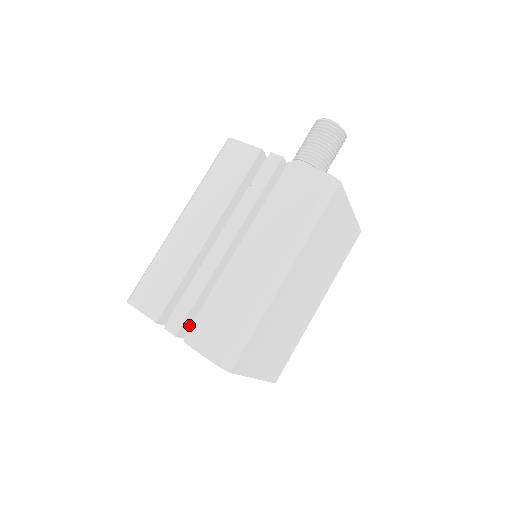
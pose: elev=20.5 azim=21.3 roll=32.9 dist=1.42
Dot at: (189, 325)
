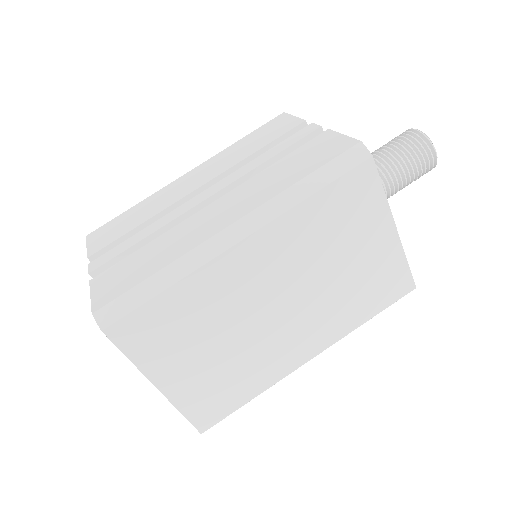
Dot at: occluded
